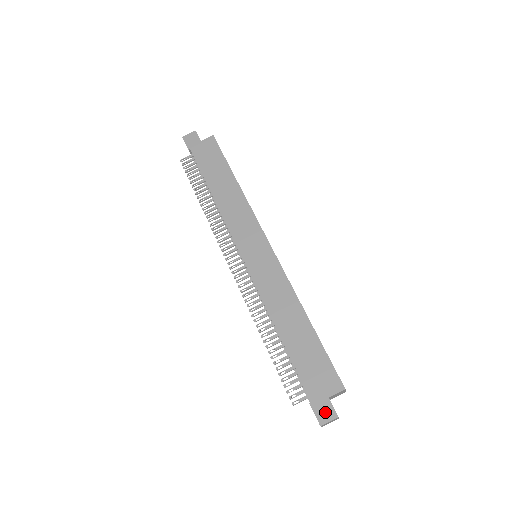
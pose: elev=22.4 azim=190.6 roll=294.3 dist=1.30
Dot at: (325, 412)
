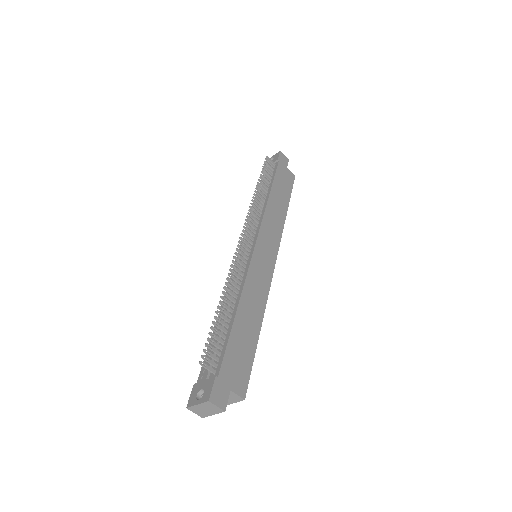
Dot at: (220, 396)
